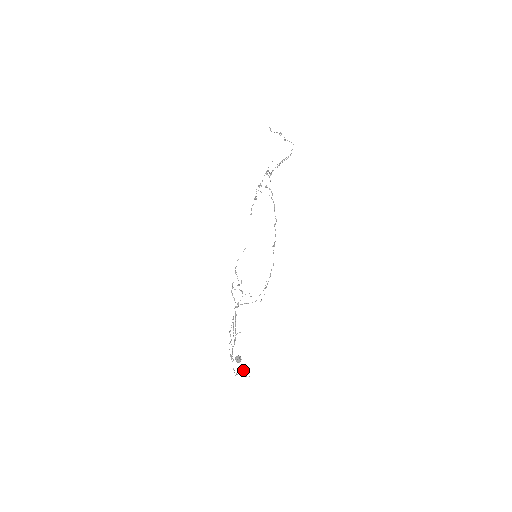
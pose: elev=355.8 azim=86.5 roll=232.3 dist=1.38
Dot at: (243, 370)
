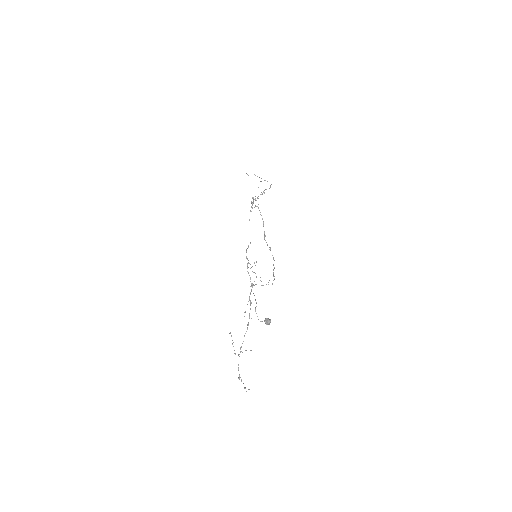
Dot at: occluded
